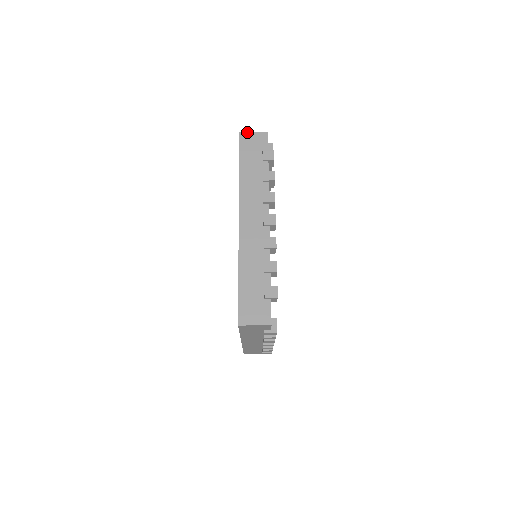
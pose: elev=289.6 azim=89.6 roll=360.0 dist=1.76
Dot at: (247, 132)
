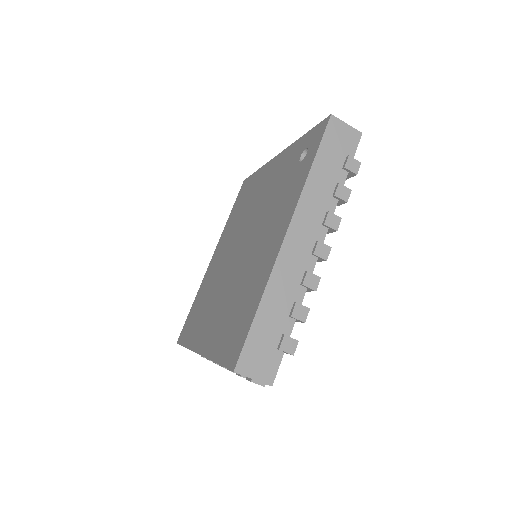
Dot at: occluded
